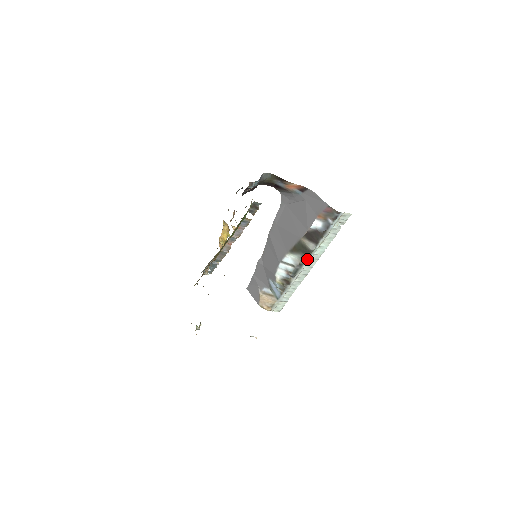
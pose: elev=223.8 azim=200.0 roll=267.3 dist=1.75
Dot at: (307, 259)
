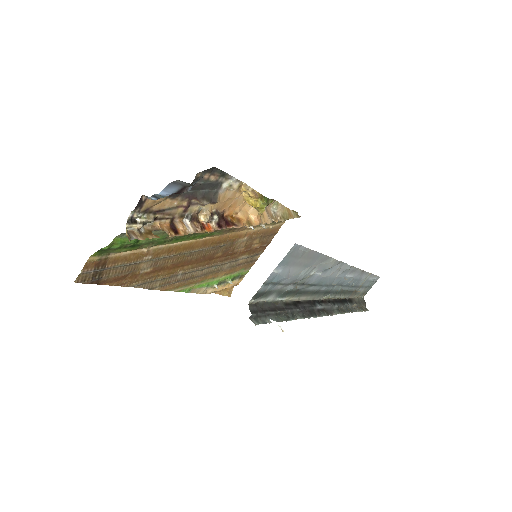
Dot at: occluded
